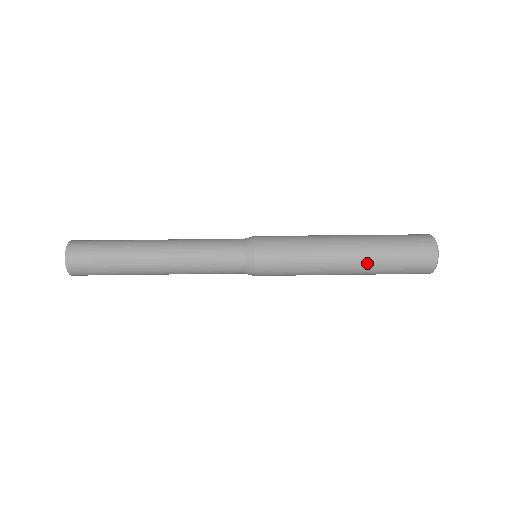
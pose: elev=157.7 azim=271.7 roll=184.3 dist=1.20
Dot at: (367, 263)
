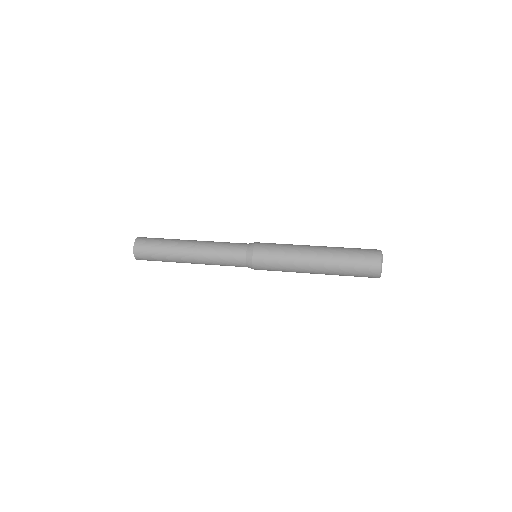
Dot at: (331, 253)
